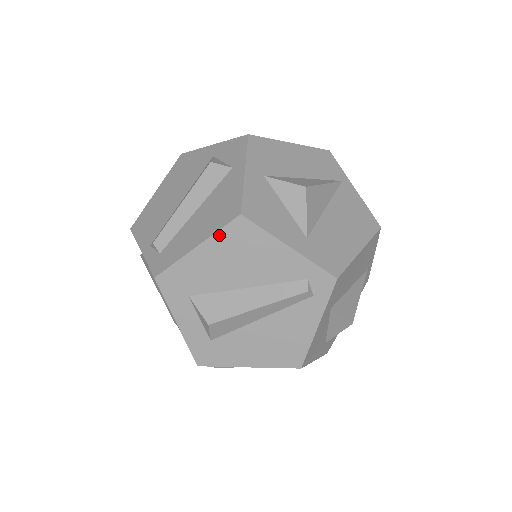
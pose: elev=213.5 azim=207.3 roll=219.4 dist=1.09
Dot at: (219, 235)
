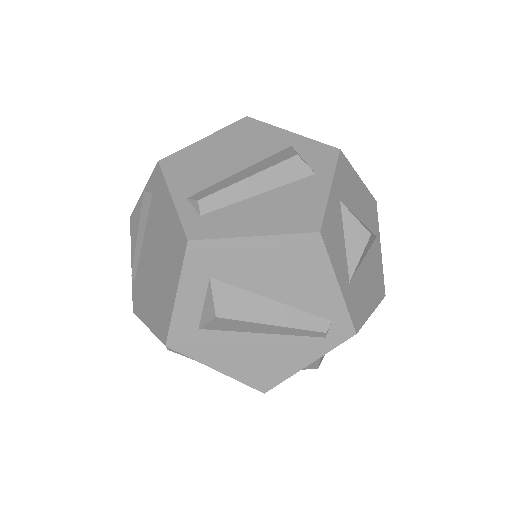
Dot at: (285, 238)
